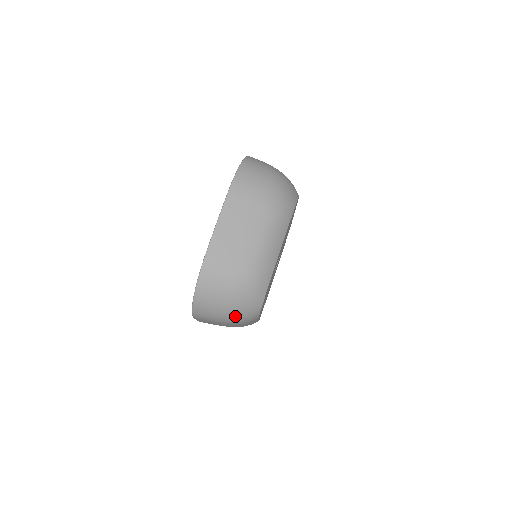
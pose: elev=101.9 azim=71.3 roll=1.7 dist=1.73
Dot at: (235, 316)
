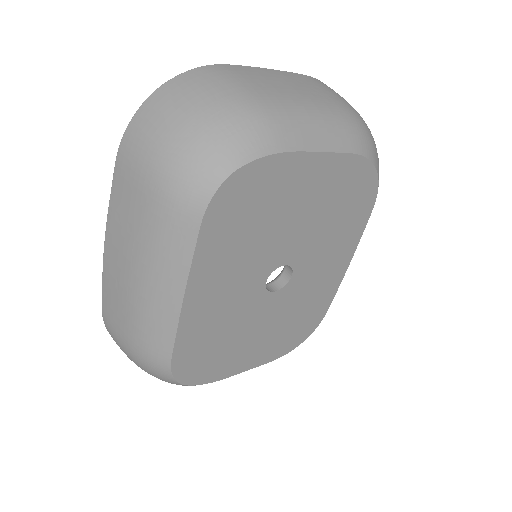
Dot at: (178, 156)
